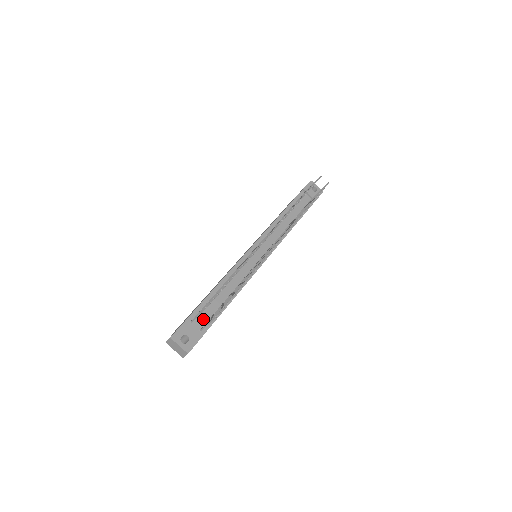
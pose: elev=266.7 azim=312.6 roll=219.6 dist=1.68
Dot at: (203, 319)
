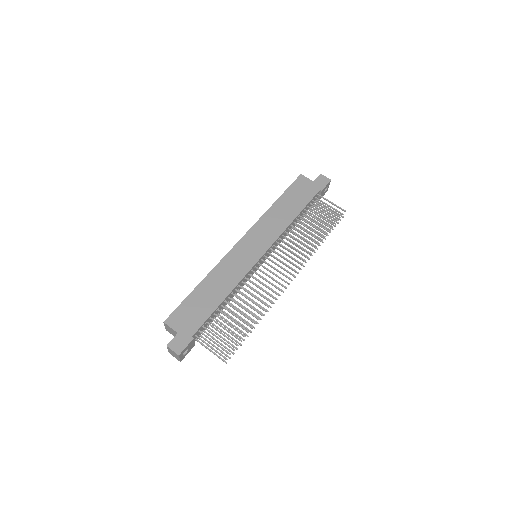
Dot at: (202, 330)
